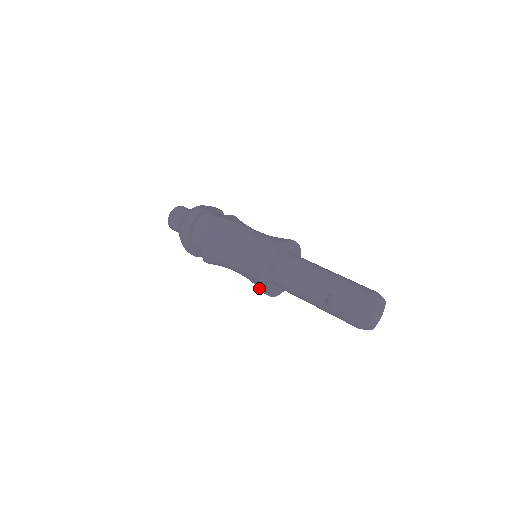
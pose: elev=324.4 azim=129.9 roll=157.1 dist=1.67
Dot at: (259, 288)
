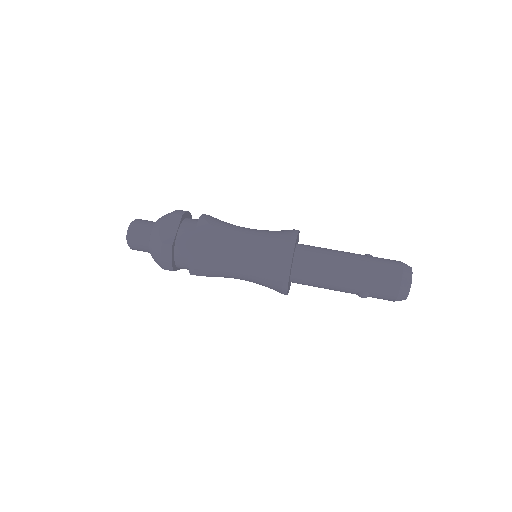
Dot at: occluded
